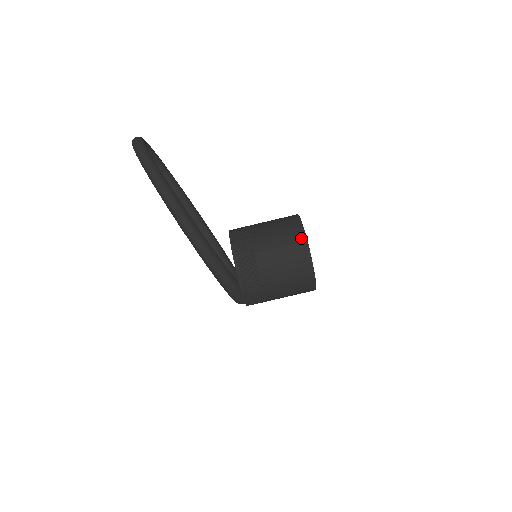
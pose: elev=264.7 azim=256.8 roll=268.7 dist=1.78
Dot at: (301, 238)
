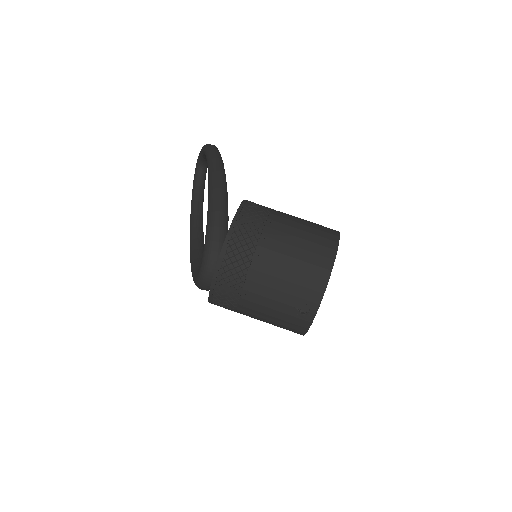
Dot at: occluded
